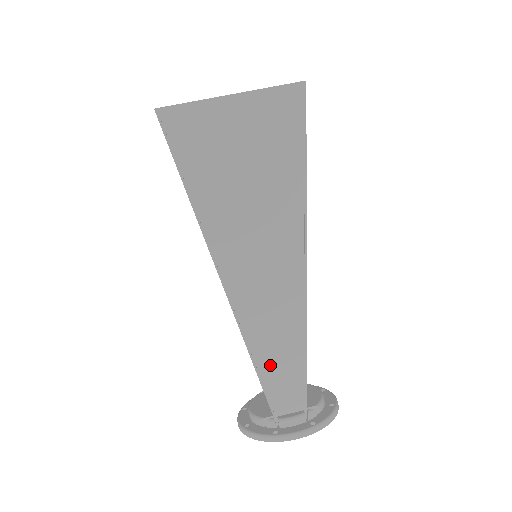
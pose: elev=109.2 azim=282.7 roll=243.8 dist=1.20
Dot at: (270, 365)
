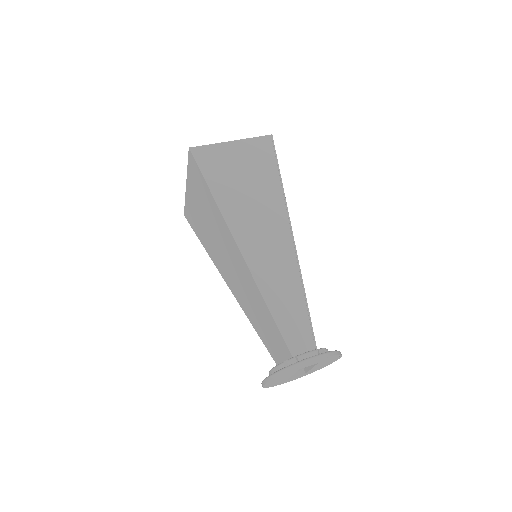
Dot at: (282, 311)
